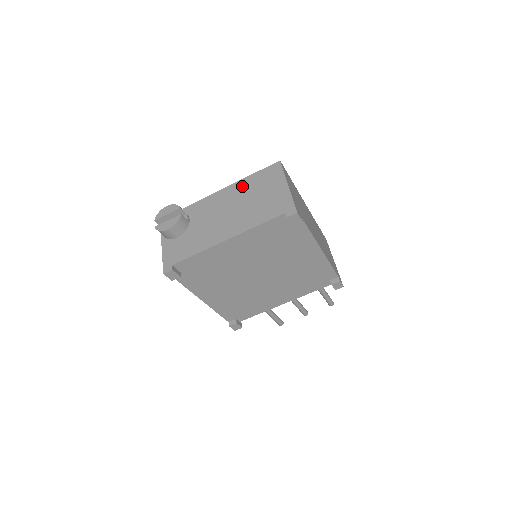
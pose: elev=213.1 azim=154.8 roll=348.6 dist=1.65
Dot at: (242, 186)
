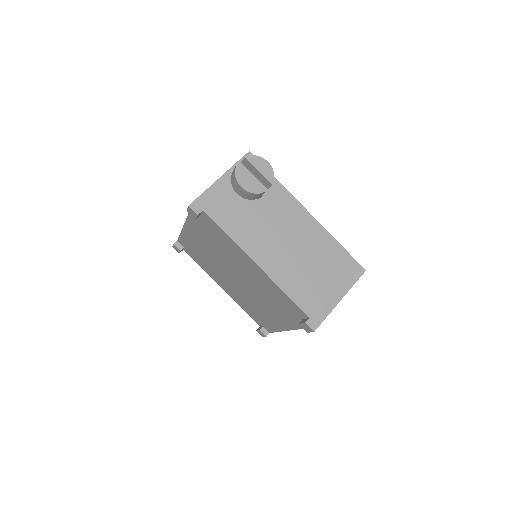
Dot at: (324, 241)
